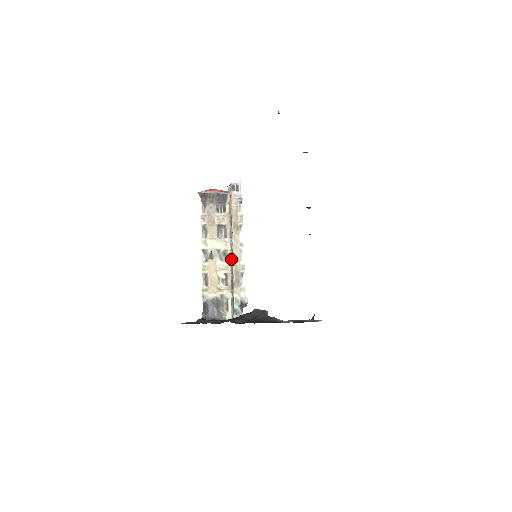
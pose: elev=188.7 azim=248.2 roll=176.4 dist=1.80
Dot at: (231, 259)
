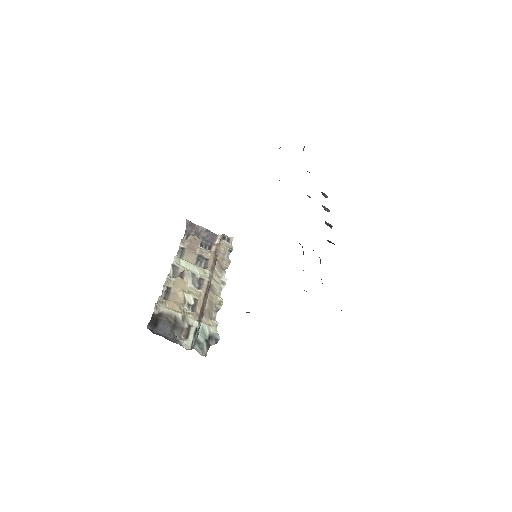
Dot at: (207, 289)
